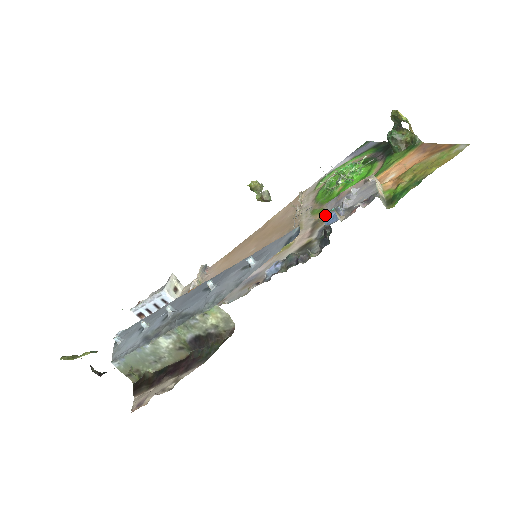
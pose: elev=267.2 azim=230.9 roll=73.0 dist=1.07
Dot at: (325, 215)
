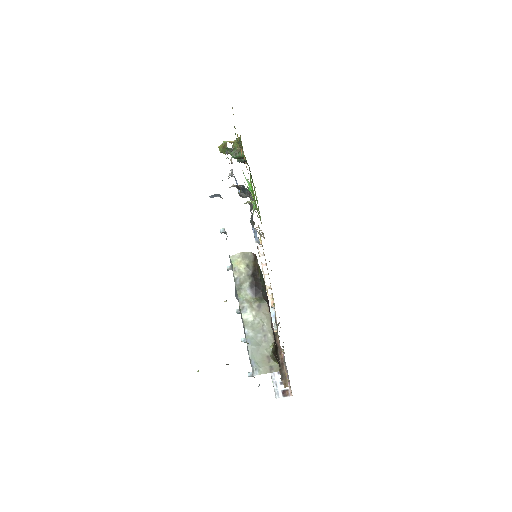
Dot at: (238, 192)
